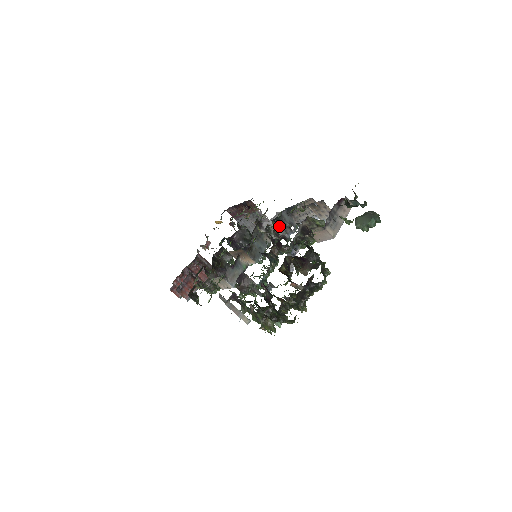
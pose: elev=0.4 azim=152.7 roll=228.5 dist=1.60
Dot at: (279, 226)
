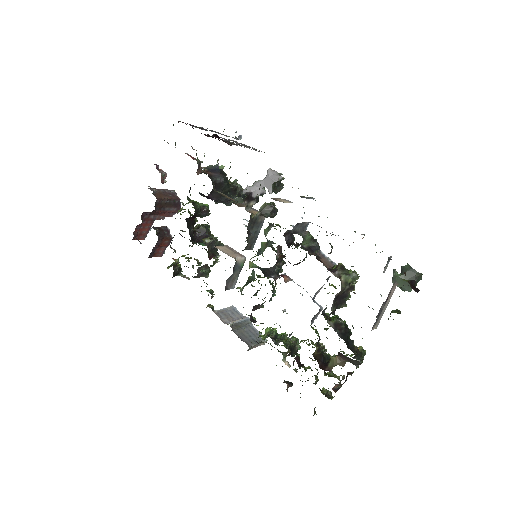
Dot at: occluded
